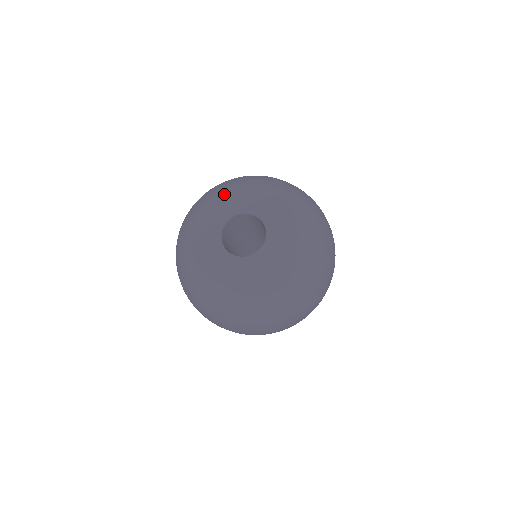
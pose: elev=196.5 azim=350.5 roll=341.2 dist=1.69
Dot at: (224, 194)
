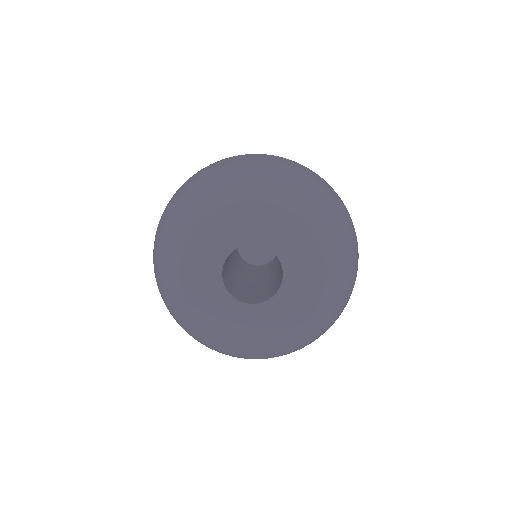
Dot at: (261, 207)
